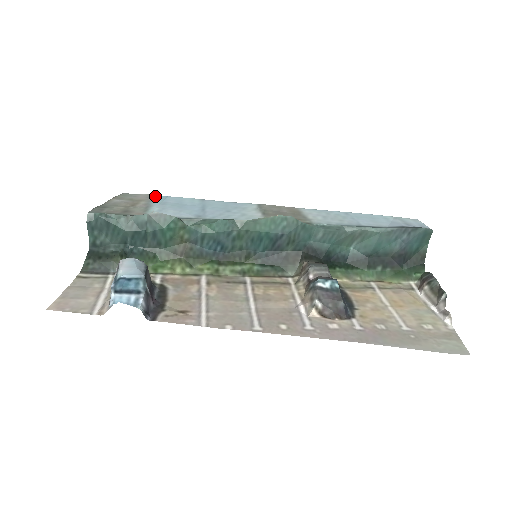
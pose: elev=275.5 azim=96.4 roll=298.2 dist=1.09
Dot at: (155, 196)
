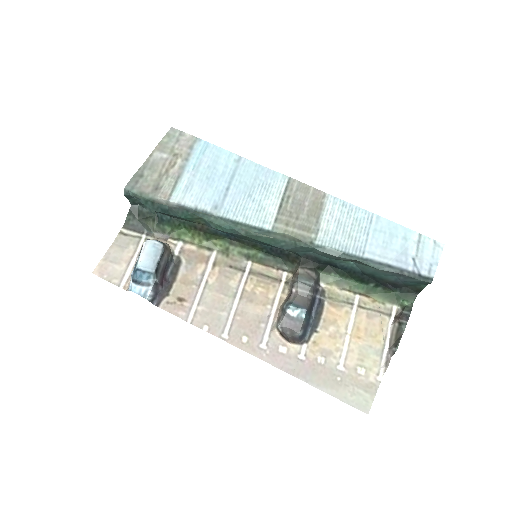
Dot at: (197, 143)
